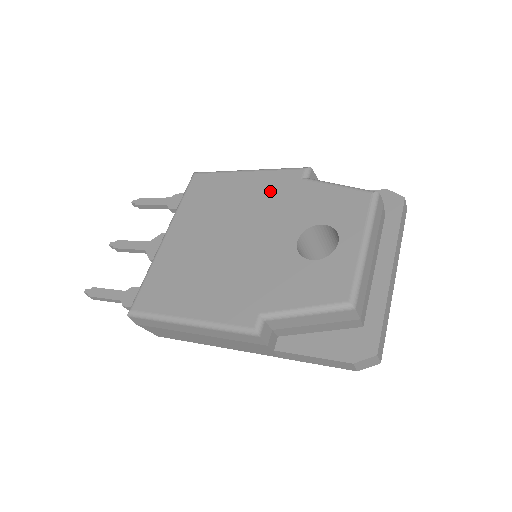
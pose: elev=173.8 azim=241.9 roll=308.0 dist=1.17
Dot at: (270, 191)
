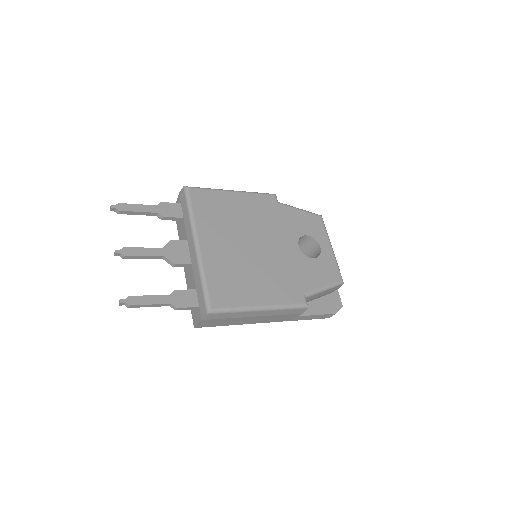
Dot at: (262, 210)
